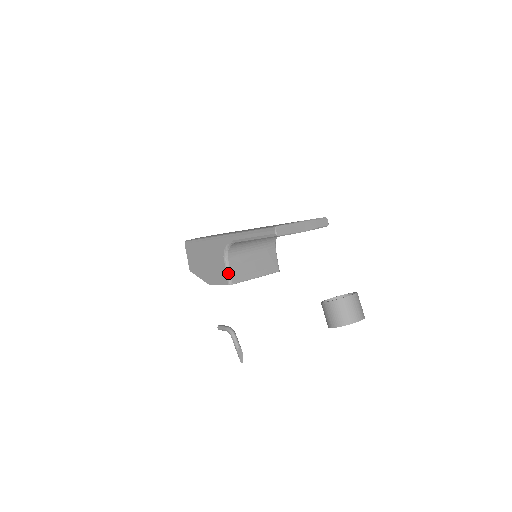
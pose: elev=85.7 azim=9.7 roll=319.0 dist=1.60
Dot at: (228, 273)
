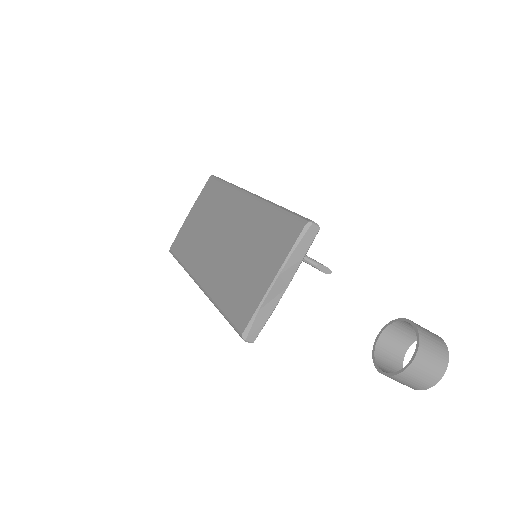
Dot at: occluded
